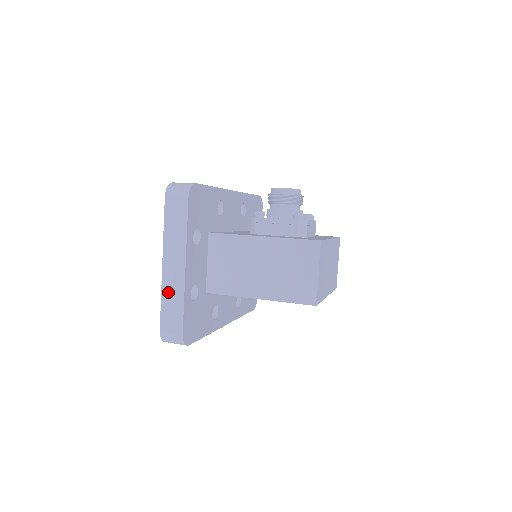
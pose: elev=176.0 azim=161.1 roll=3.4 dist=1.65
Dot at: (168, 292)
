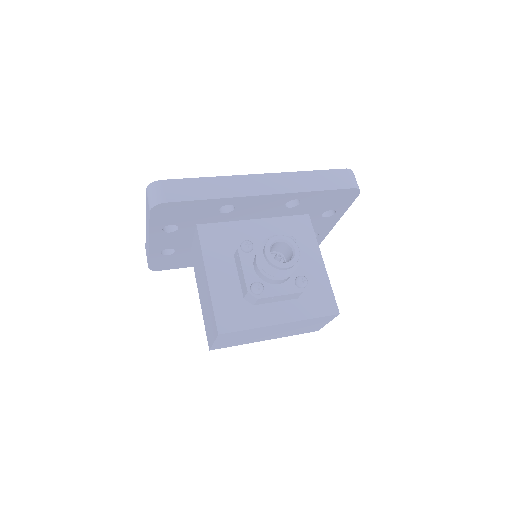
Dot at: (146, 240)
